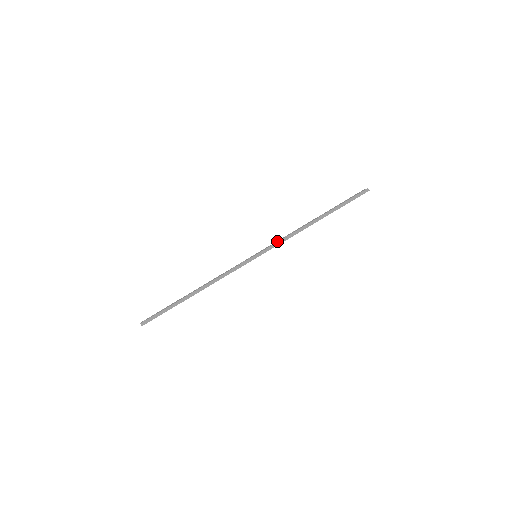
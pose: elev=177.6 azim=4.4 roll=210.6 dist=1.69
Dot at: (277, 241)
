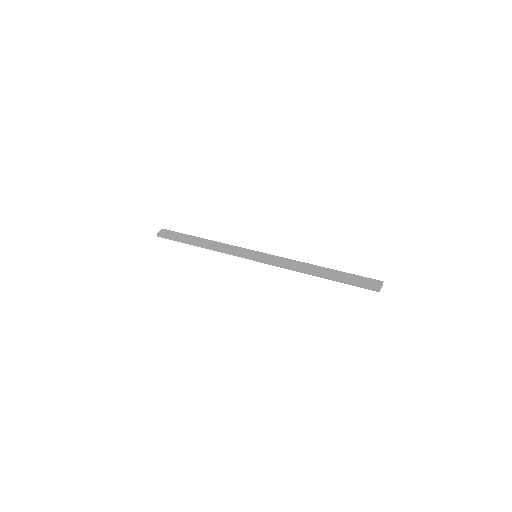
Dot at: (278, 260)
